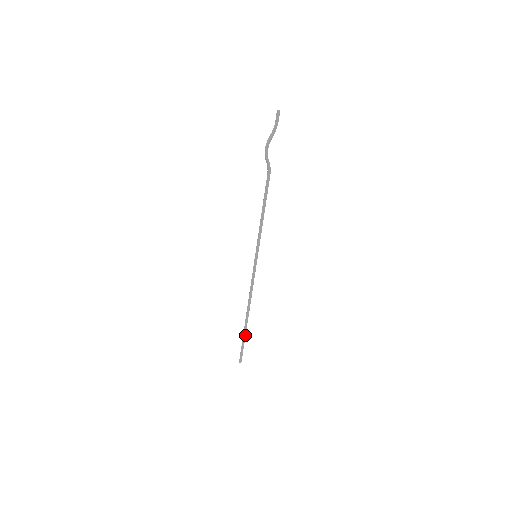
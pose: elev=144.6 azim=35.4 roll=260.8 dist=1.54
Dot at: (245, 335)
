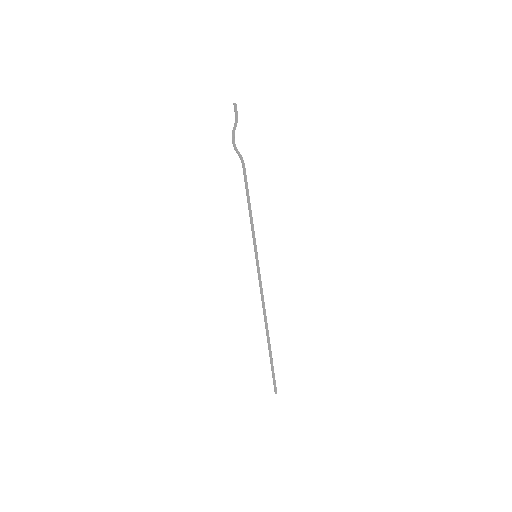
Dot at: (271, 355)
